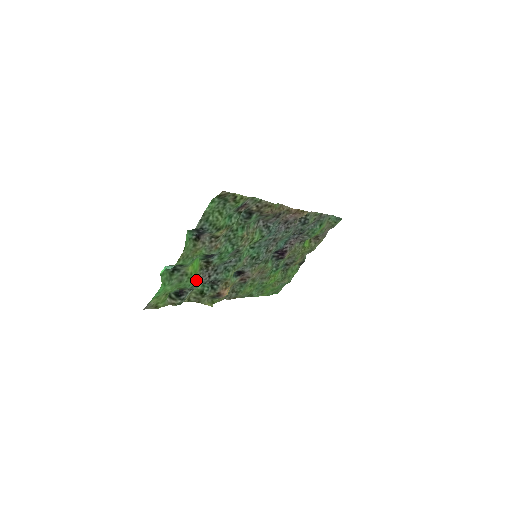
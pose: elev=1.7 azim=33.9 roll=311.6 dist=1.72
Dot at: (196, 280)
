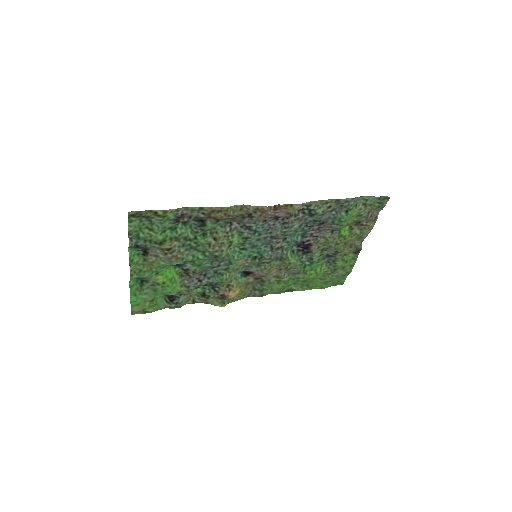
Dot at: (180, 286)
